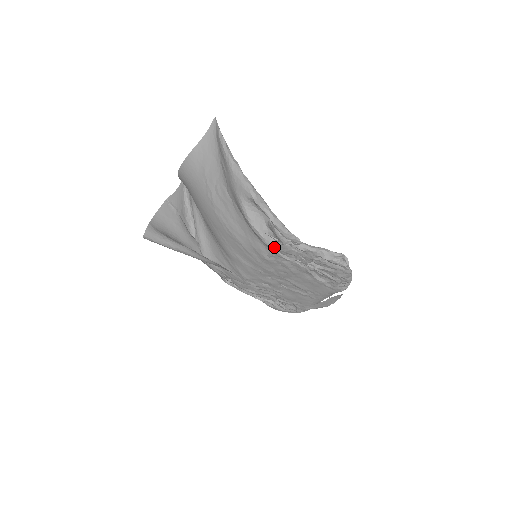
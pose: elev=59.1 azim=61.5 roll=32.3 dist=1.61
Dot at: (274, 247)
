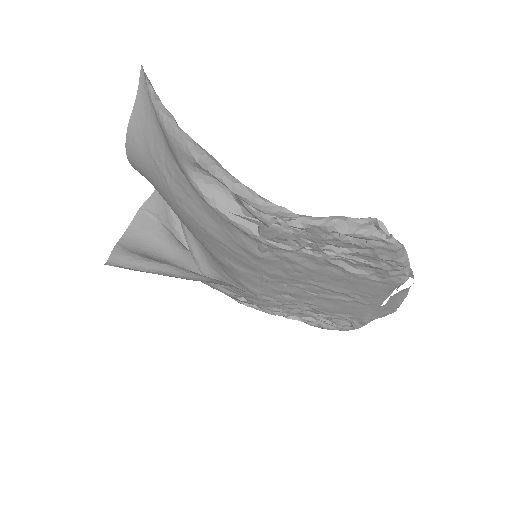
Dot at: (258, 234)
